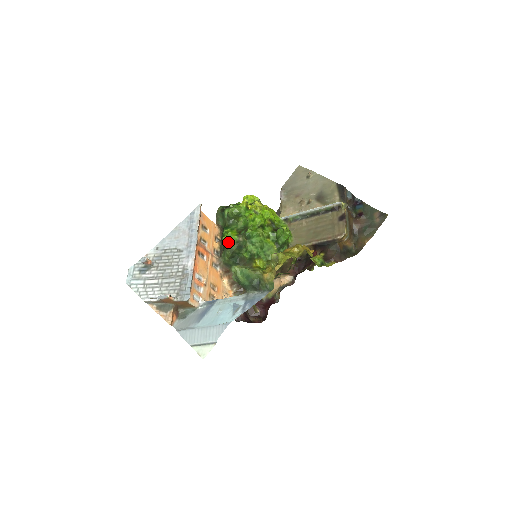
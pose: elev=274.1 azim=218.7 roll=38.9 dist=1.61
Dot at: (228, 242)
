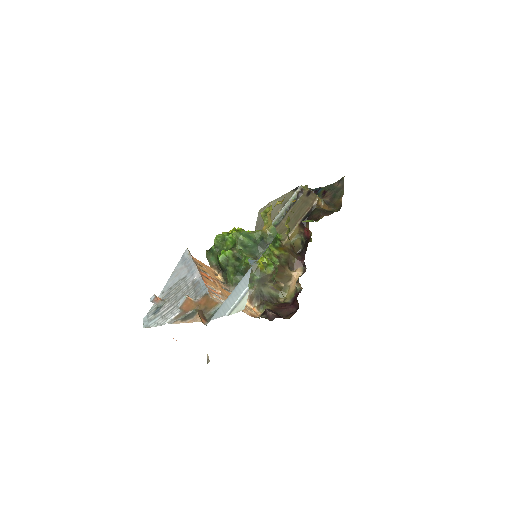
Dot at: (225, 260)
